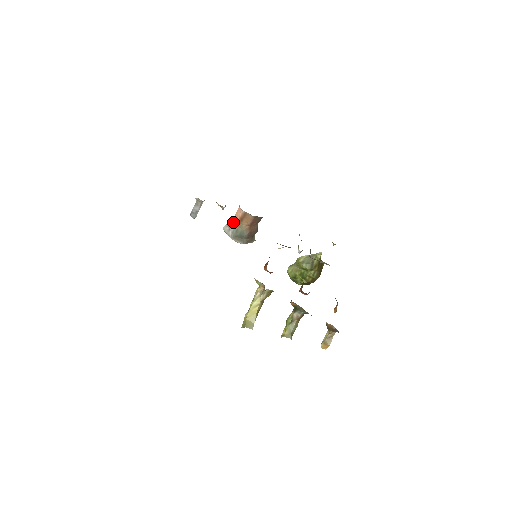
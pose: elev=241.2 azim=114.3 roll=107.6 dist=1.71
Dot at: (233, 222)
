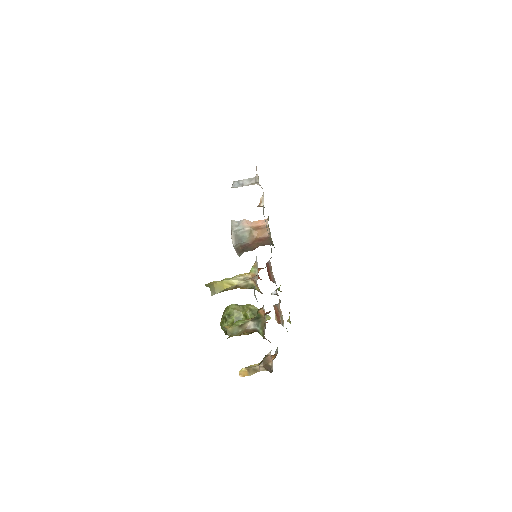
Dot at: (248, 224)
